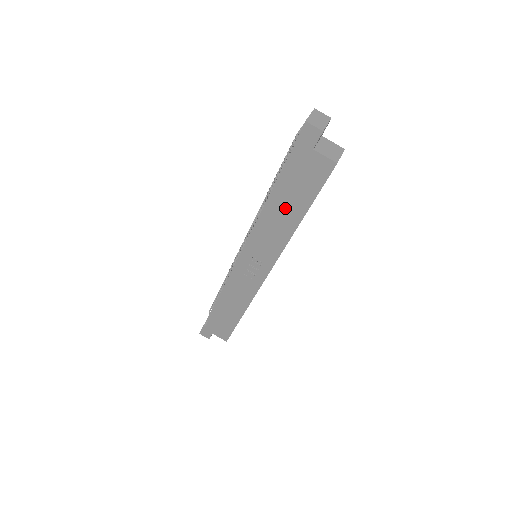
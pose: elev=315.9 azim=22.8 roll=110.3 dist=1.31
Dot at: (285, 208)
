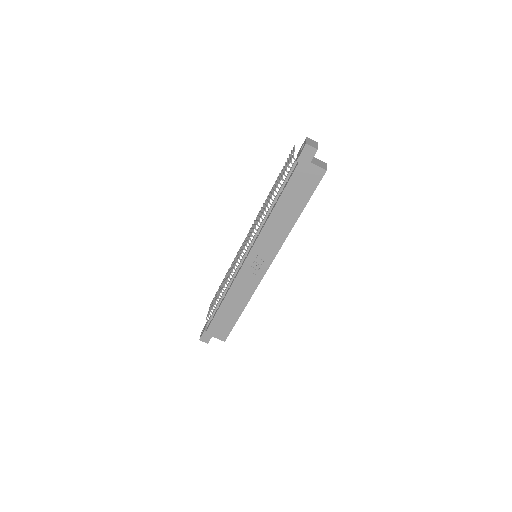
Dot at: (287, 209)
